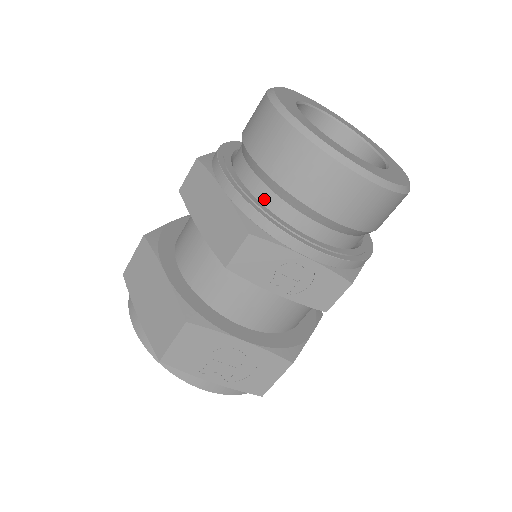
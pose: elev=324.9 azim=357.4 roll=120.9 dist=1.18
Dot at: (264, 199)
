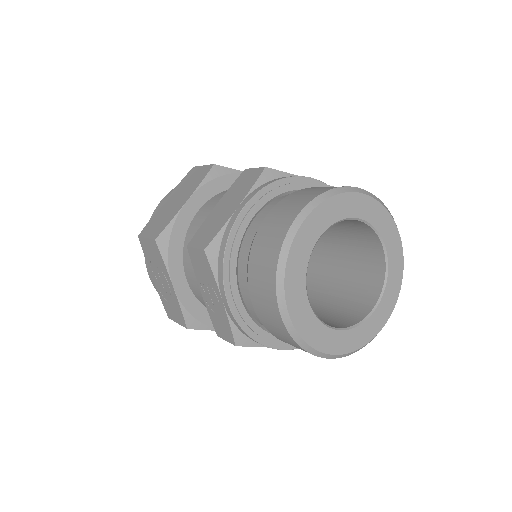
Dot at: (245, 243)
